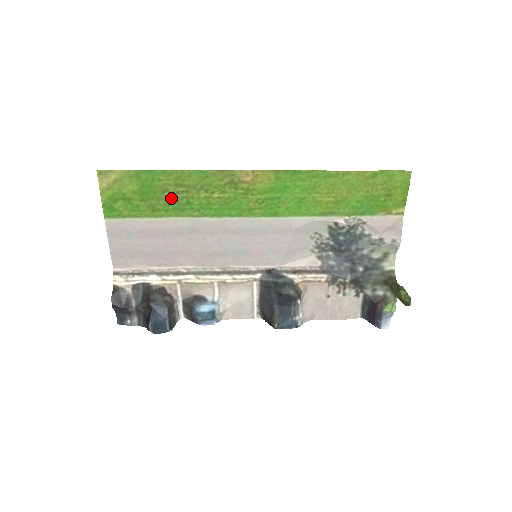
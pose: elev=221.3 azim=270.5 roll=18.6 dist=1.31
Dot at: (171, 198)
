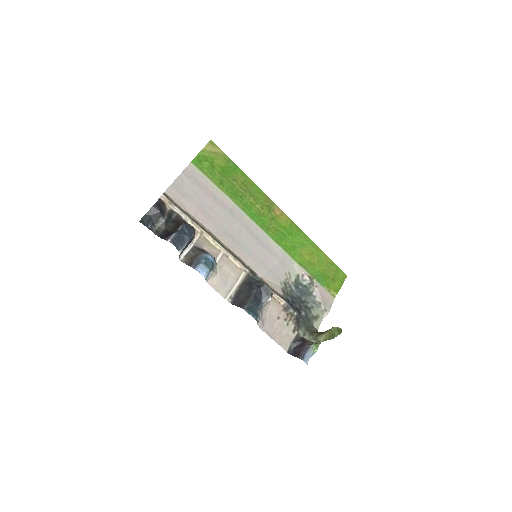
Dot at: (235, 186)
